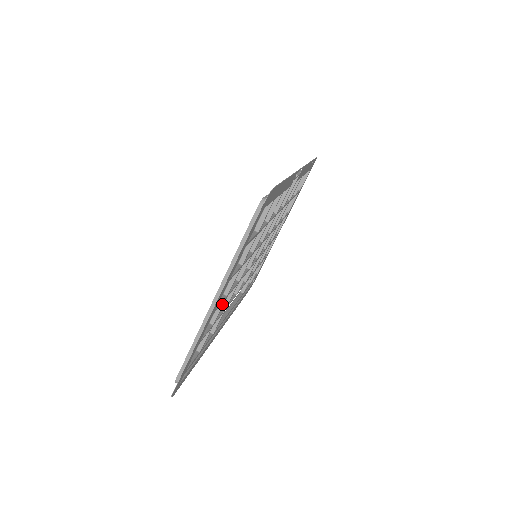
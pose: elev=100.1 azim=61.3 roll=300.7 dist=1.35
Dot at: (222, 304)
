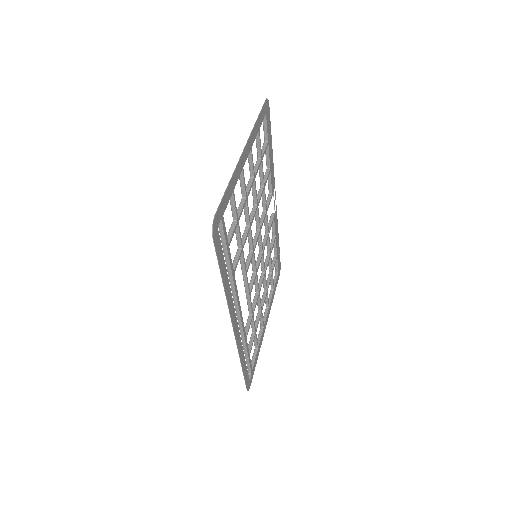
Dot at: (243, 202)
